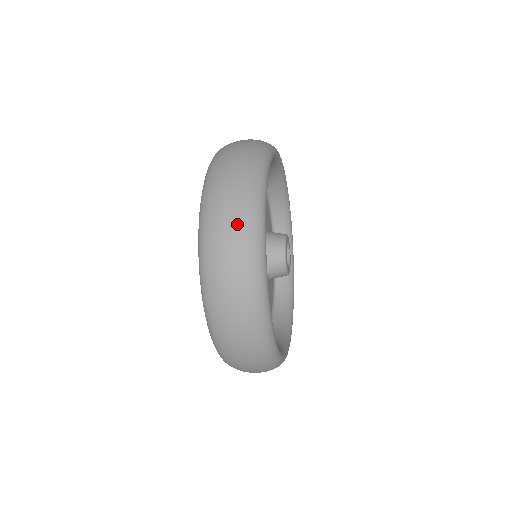
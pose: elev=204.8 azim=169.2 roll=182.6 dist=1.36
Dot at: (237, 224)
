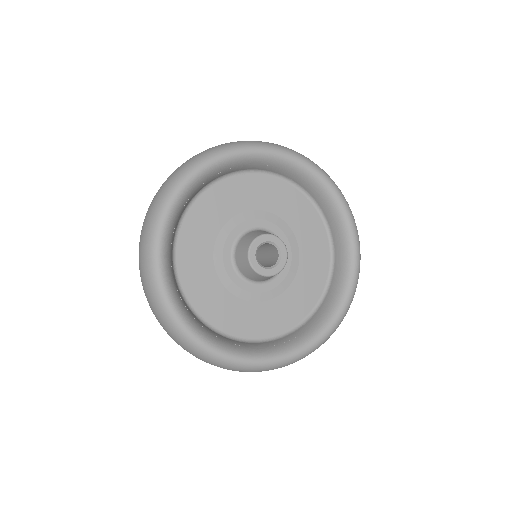
Dot at: (142, 272)
